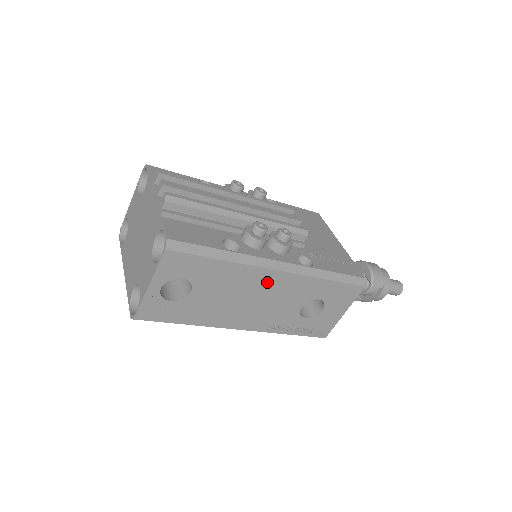
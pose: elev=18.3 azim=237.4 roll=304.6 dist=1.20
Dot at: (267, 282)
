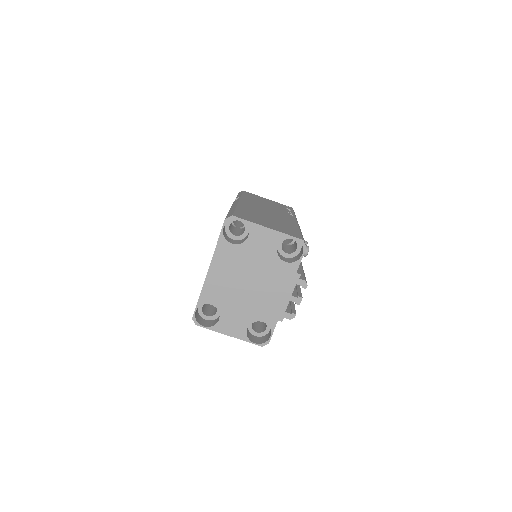
Dot at: occluded
